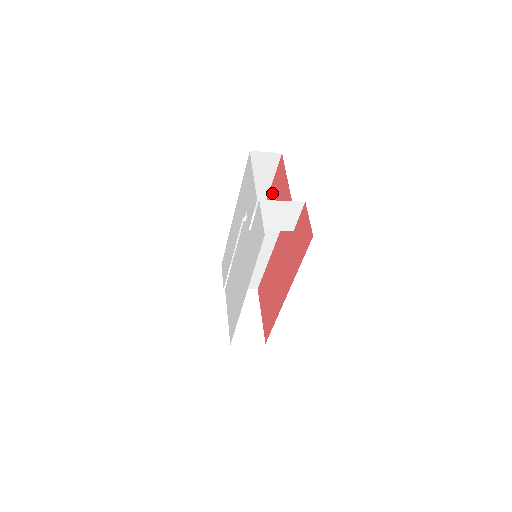
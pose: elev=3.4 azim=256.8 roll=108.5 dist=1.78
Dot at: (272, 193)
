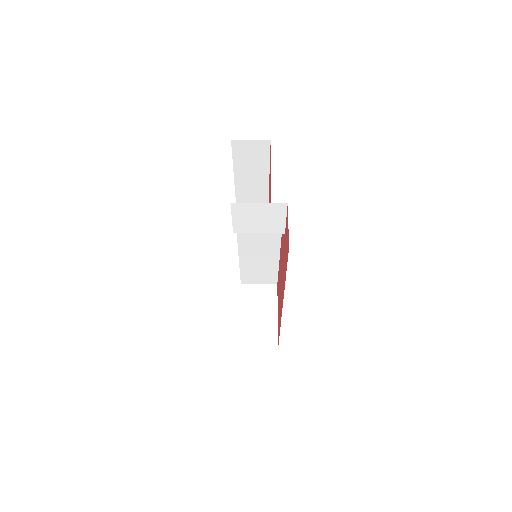
Dot at: (269, 185)
